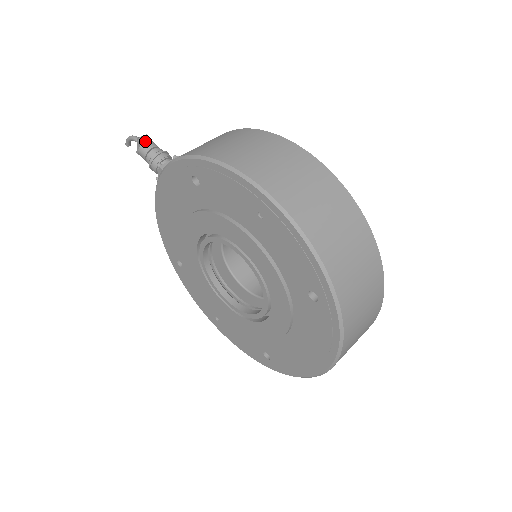
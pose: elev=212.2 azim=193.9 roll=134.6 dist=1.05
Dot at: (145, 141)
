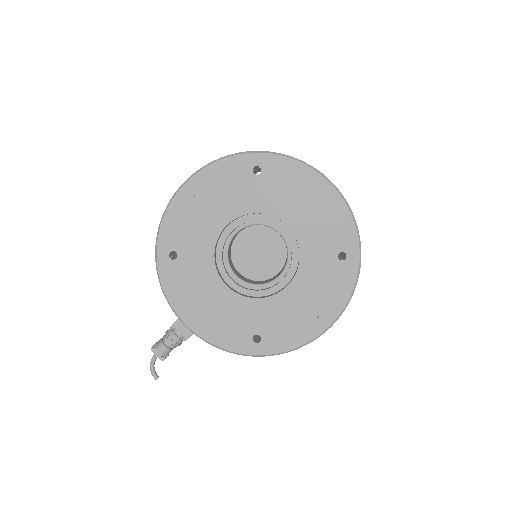
Dot at: (155, 344)
